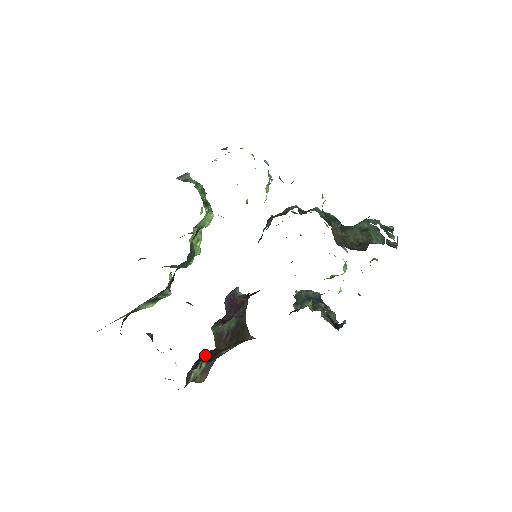
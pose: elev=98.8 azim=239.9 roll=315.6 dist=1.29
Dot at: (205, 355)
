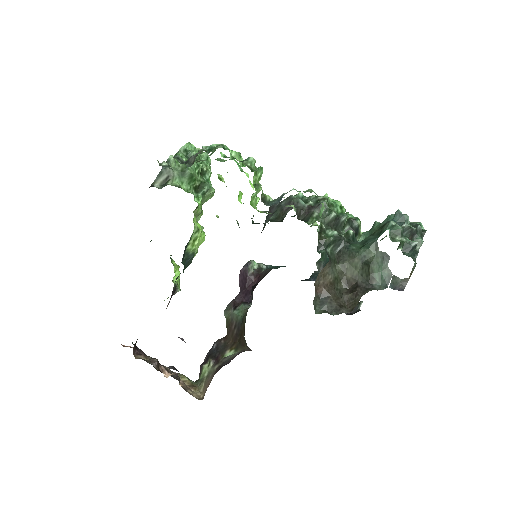
Dot at: (215, 347)
